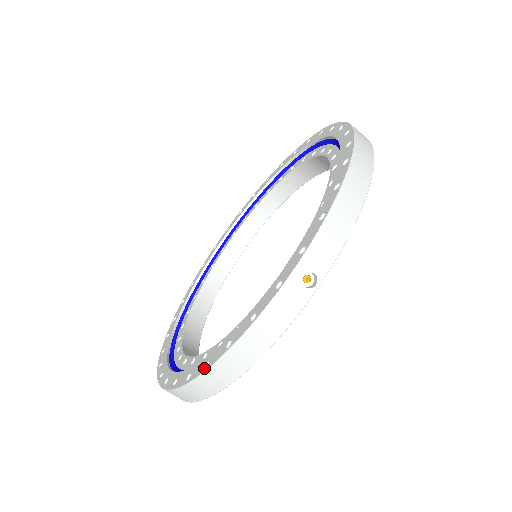
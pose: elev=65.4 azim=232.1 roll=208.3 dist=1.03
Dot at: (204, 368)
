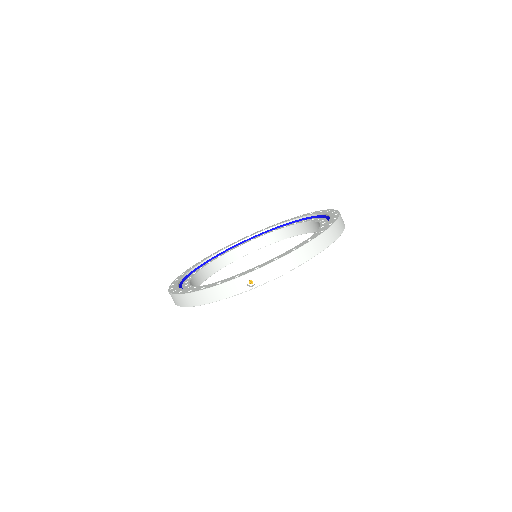
Dot at: (188, 292)
